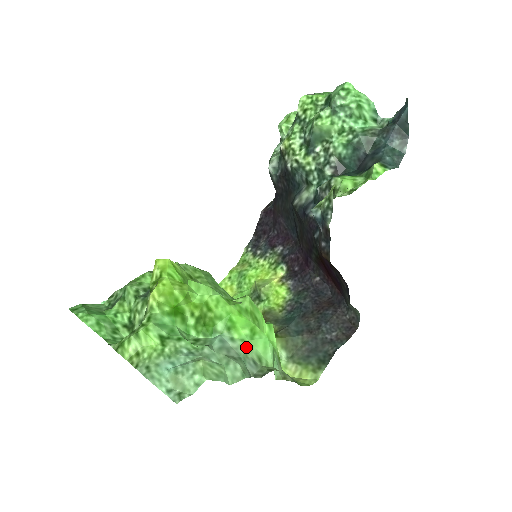
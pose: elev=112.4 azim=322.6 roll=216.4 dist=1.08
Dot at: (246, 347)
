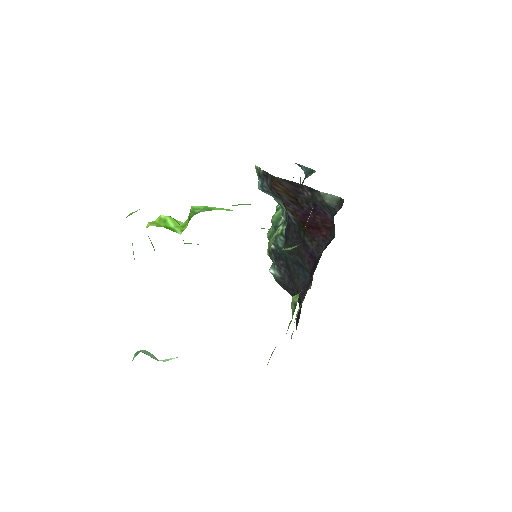
Dot at: occluded
